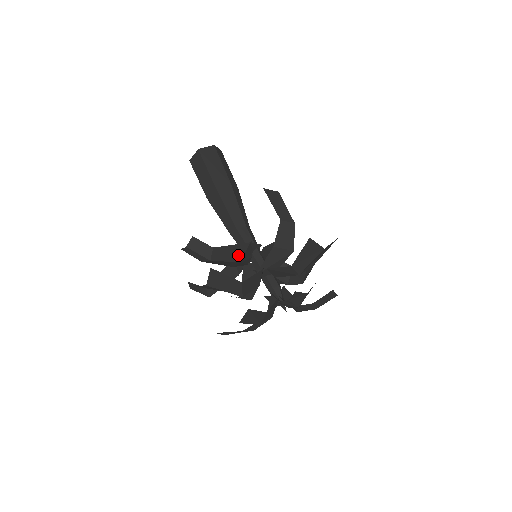
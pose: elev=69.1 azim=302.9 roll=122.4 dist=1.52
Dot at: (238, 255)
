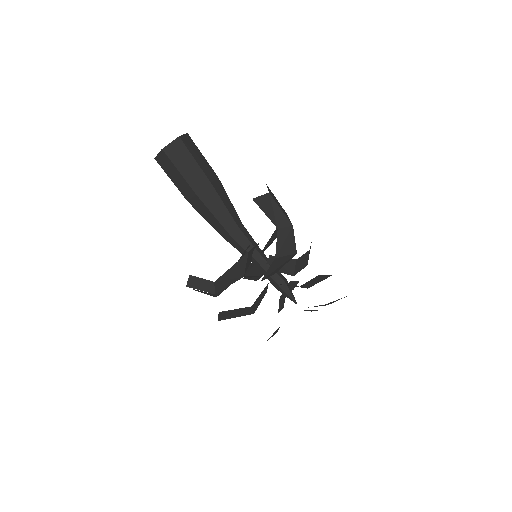
Dot at: (240, 272)
